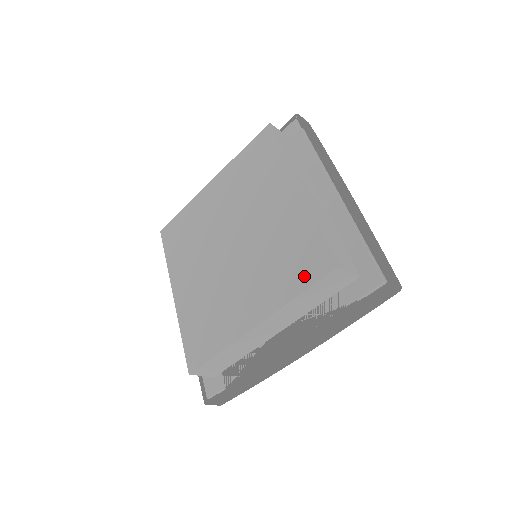
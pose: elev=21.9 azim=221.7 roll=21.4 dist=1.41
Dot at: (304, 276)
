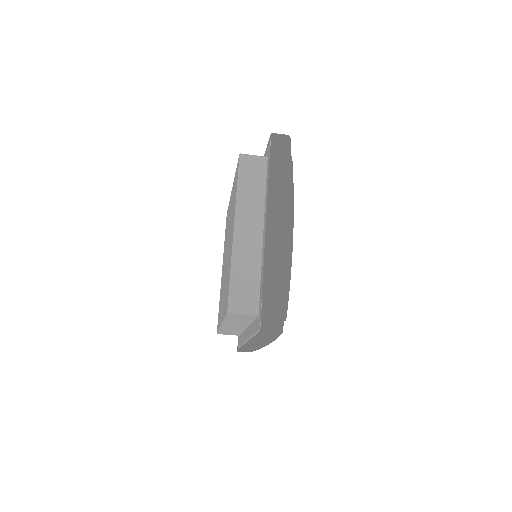
Dot at: (236, 182)
